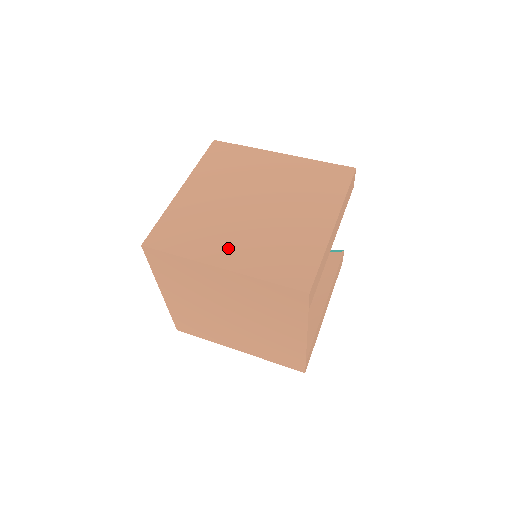
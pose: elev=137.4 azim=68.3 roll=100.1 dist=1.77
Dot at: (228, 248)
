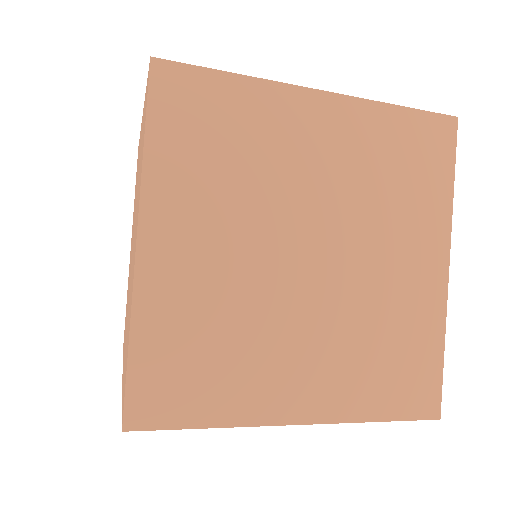
Dot at: occluded
